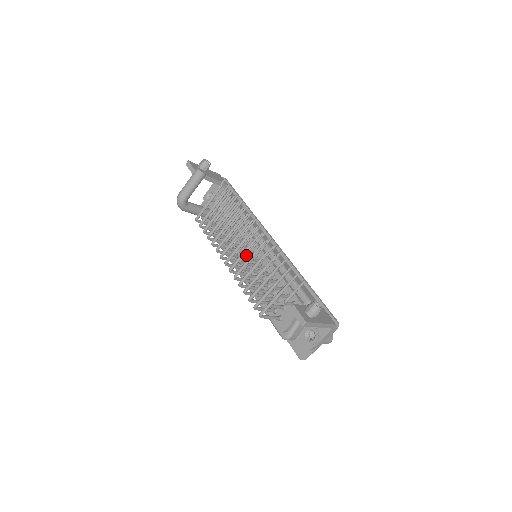
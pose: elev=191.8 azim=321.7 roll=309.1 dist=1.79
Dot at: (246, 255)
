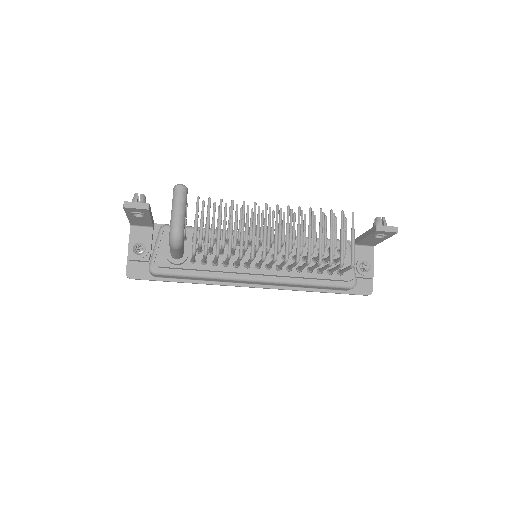
Dot at: (257, 256)
